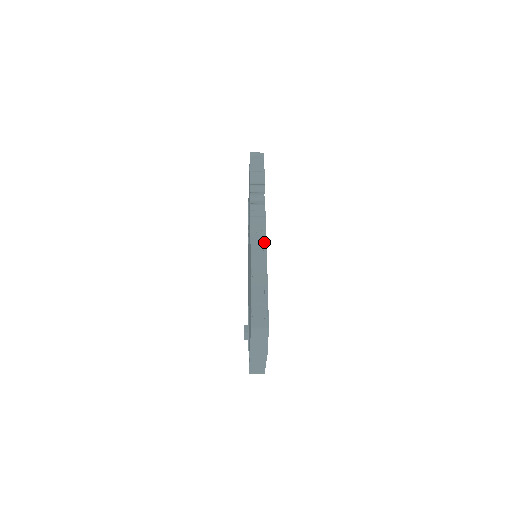
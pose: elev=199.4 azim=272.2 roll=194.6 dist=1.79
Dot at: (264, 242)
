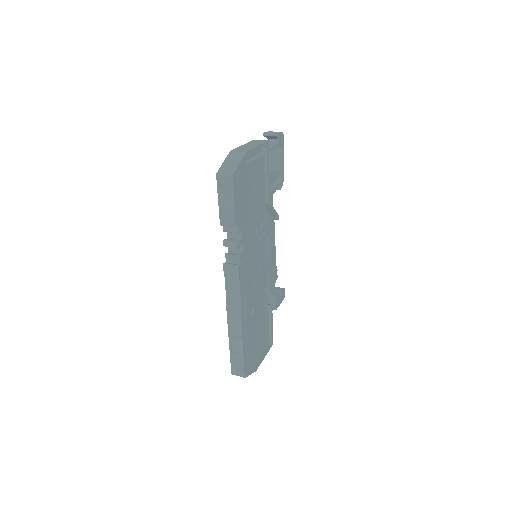
Dot at: (238, 302)
